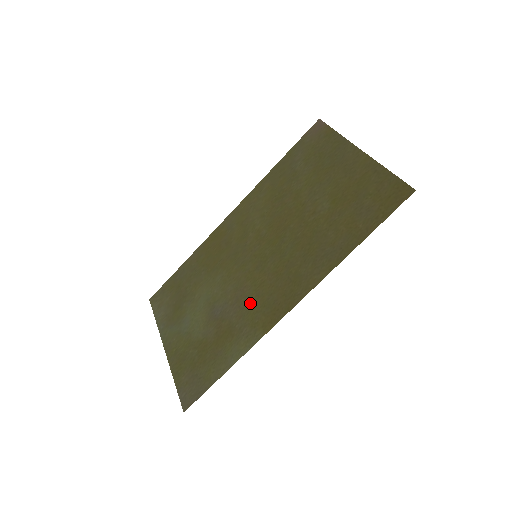
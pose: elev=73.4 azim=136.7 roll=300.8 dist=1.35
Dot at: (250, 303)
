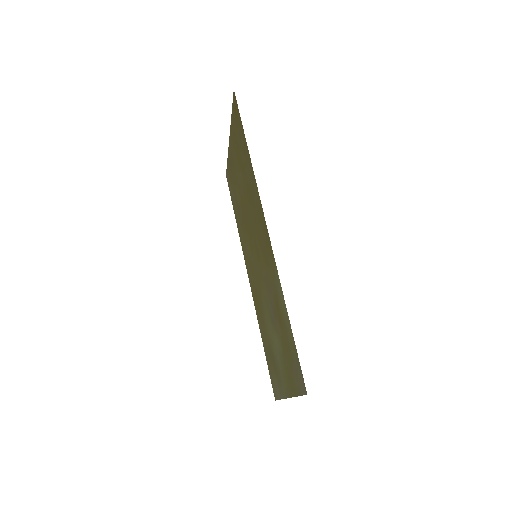
Dot at: (267, 272)
